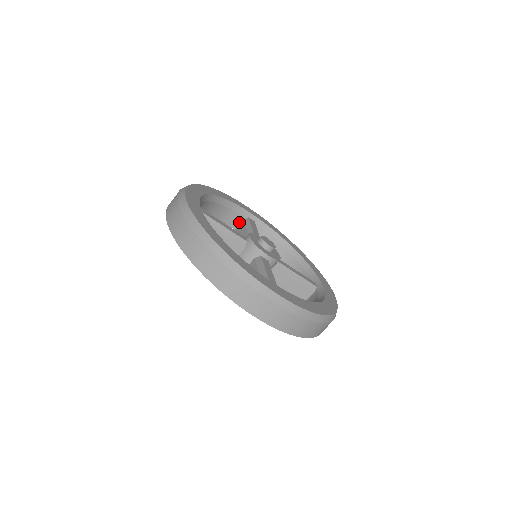
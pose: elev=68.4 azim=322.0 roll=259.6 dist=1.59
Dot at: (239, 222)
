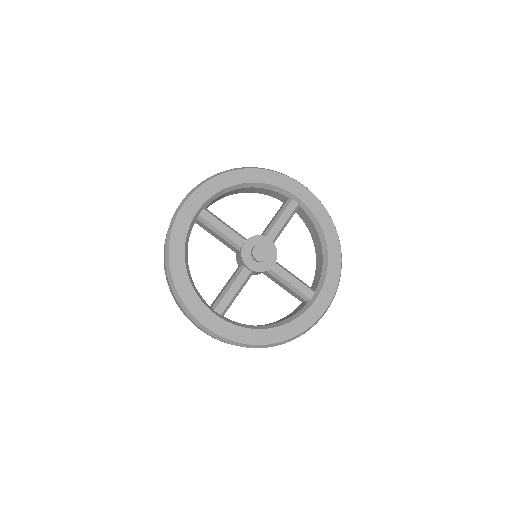
Dot at: occluded
